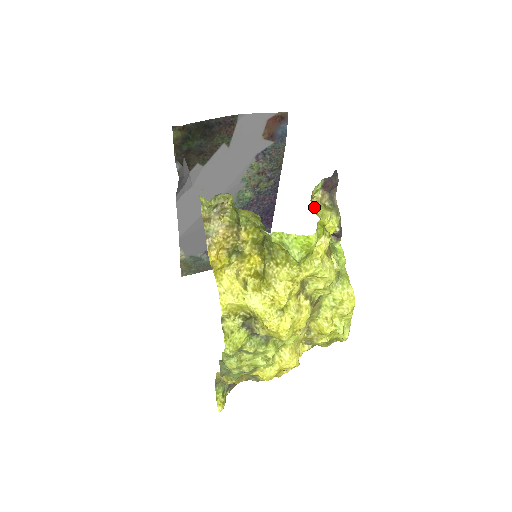
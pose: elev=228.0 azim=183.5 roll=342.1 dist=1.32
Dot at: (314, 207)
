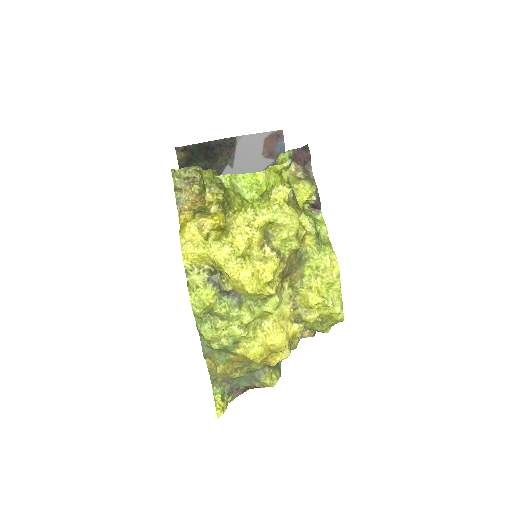
Dot at: occluded
